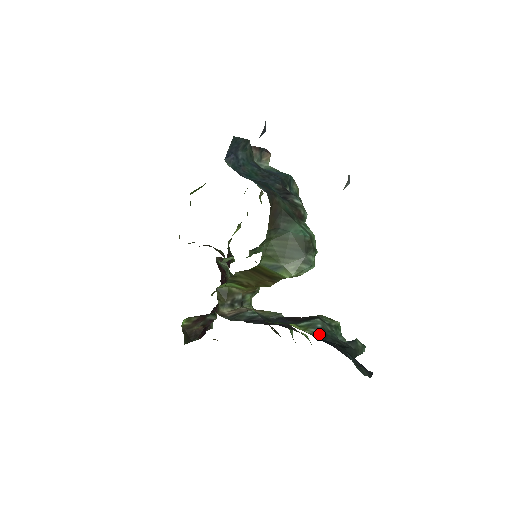
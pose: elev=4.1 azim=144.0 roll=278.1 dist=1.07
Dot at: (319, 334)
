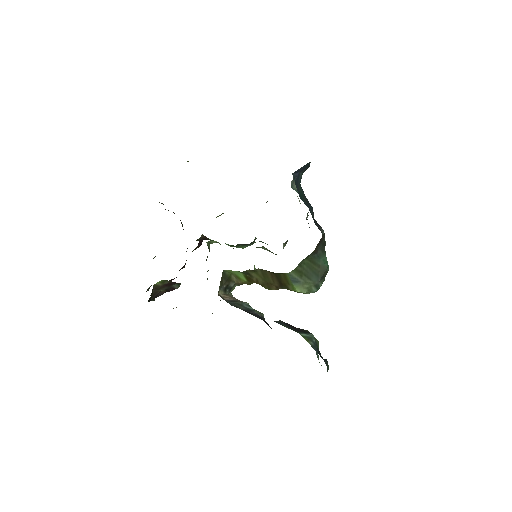
Dot at: (315, 348)
